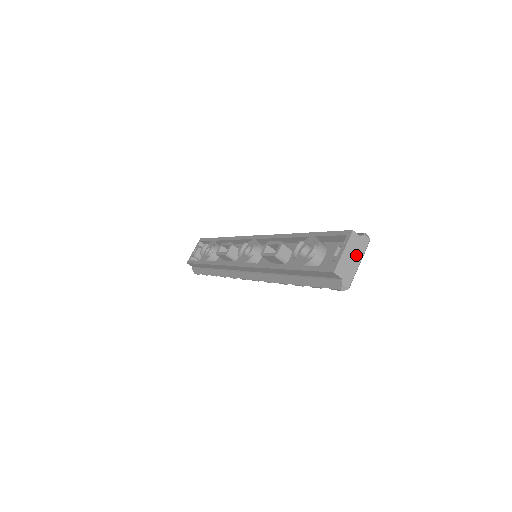
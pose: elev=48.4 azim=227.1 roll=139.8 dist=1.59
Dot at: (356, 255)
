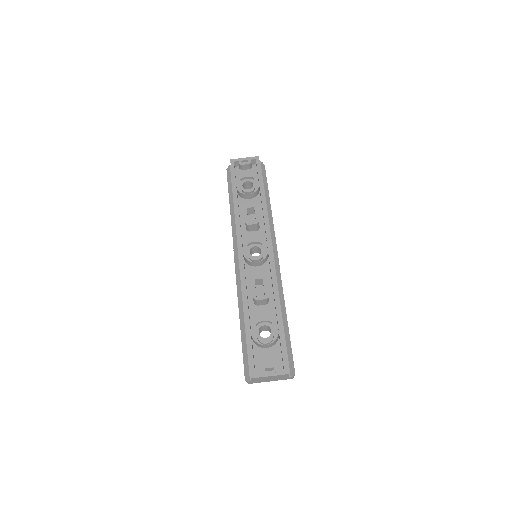
Dot at: (274, 379)
